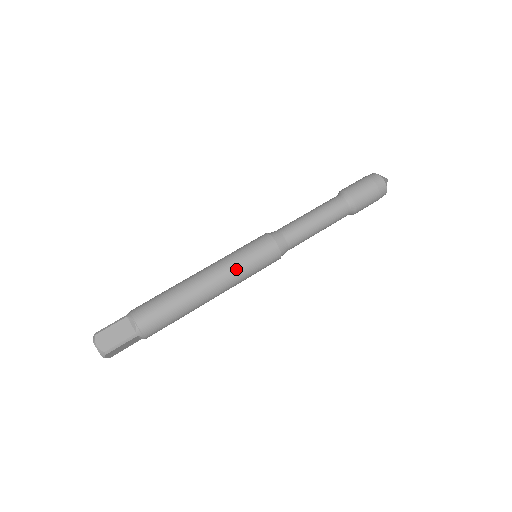
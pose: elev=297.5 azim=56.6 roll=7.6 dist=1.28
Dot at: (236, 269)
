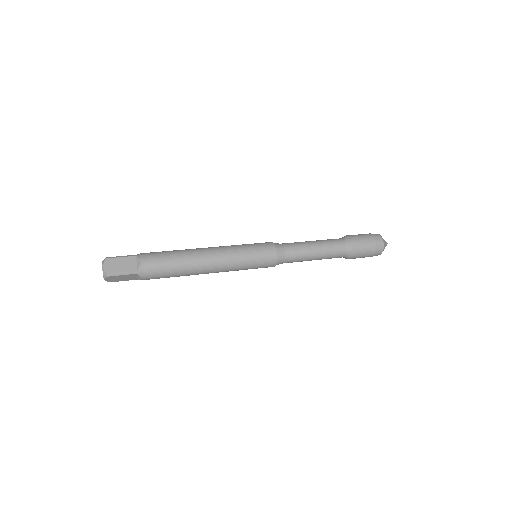
Dot at: occluded
